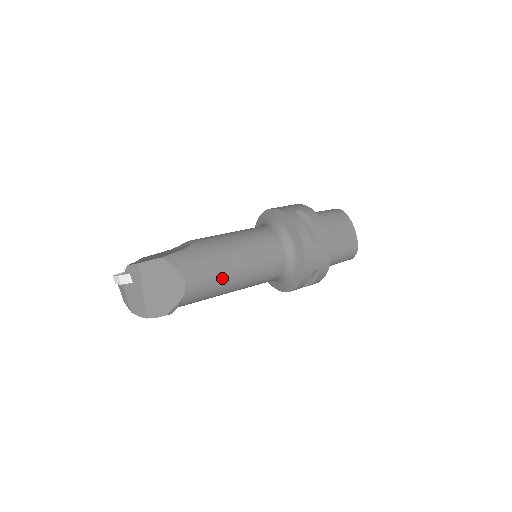
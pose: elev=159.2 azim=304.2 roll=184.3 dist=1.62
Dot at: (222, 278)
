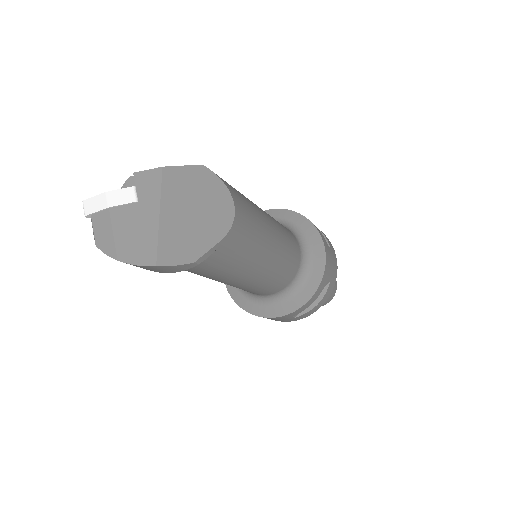
Dot at: (261, 236)
